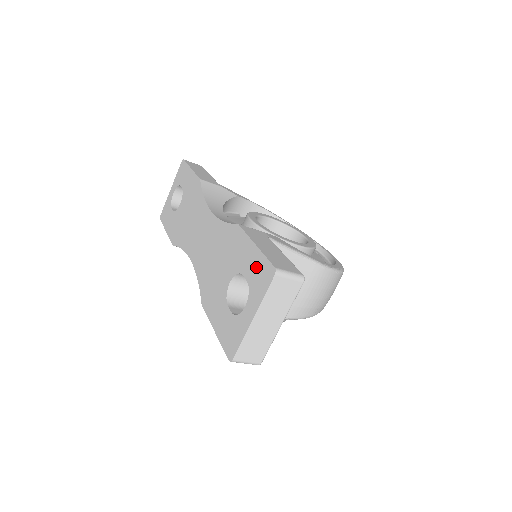
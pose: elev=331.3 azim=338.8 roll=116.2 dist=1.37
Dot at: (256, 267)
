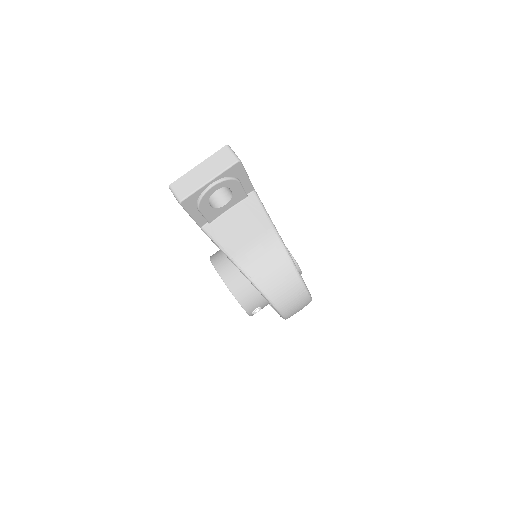
Dot at: occluded
